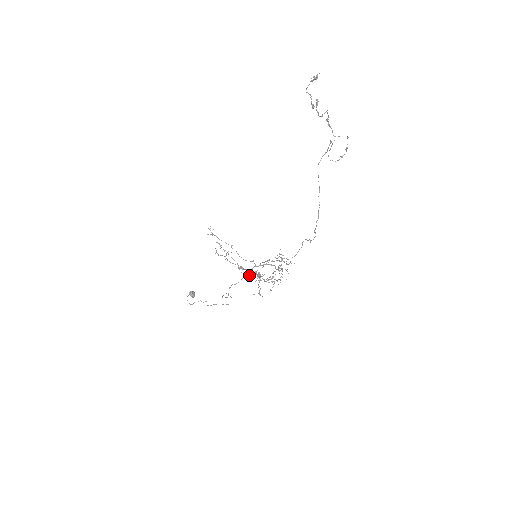
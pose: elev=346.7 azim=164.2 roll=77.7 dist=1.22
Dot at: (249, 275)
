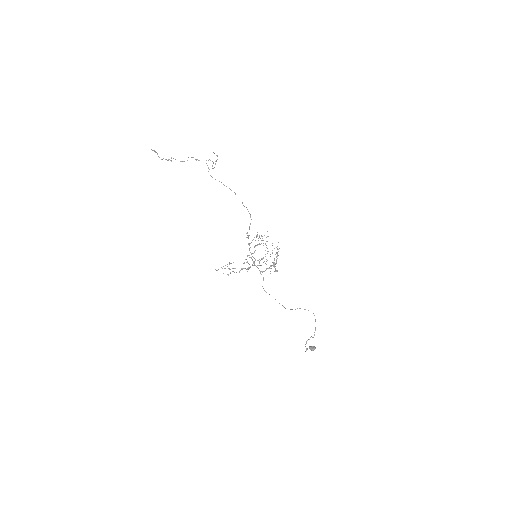
Dot at: occluded
